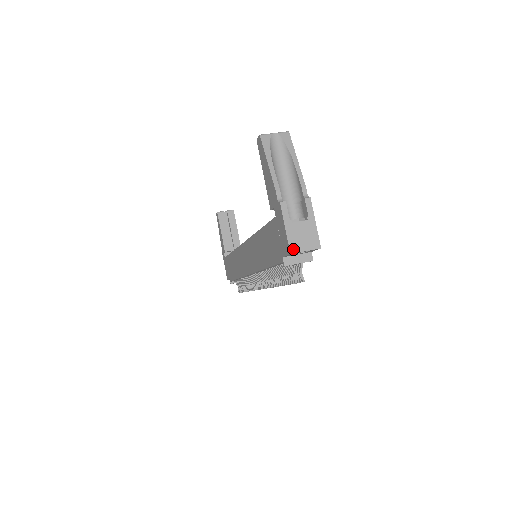
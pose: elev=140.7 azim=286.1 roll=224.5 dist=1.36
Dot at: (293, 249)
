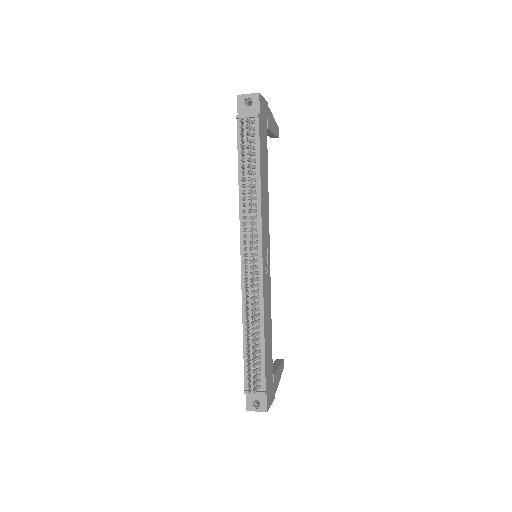
Dot at: (240, 96)
